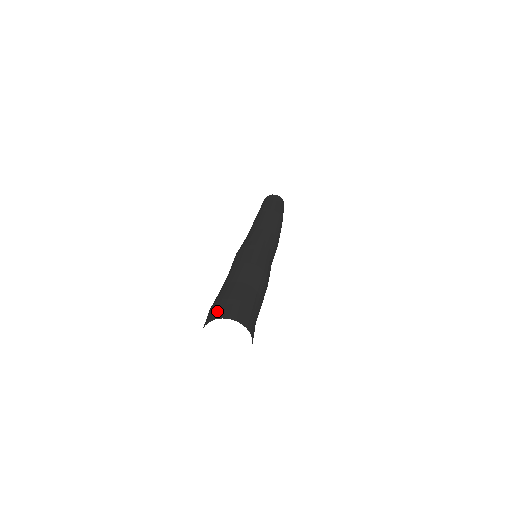
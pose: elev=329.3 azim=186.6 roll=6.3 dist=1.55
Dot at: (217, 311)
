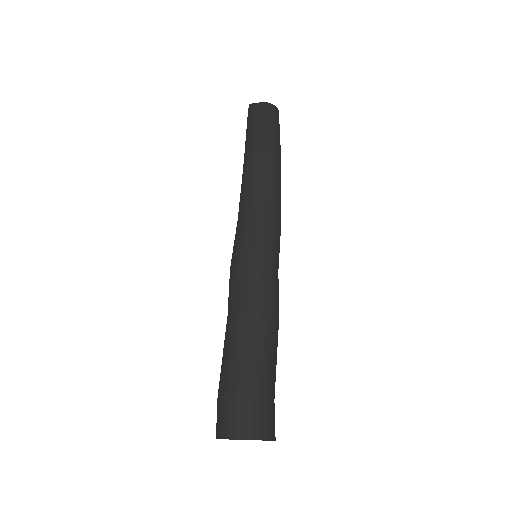
Dot at: (227, 422)
